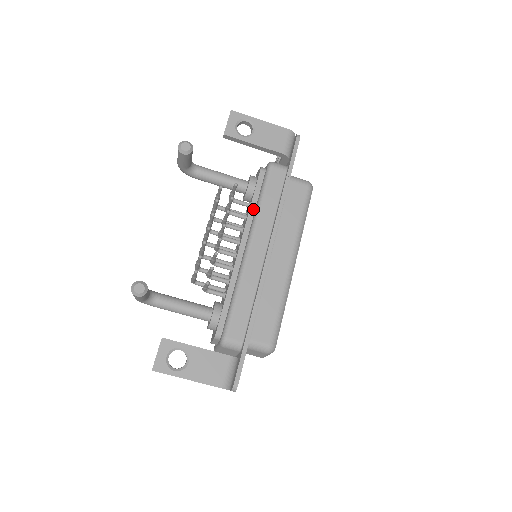
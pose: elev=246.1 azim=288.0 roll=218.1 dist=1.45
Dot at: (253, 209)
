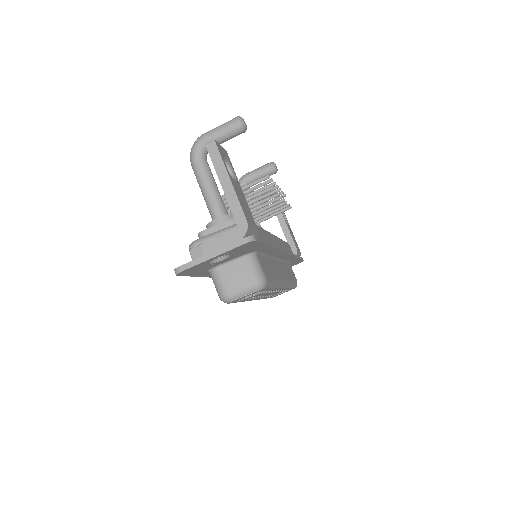
Dot at: occluded
